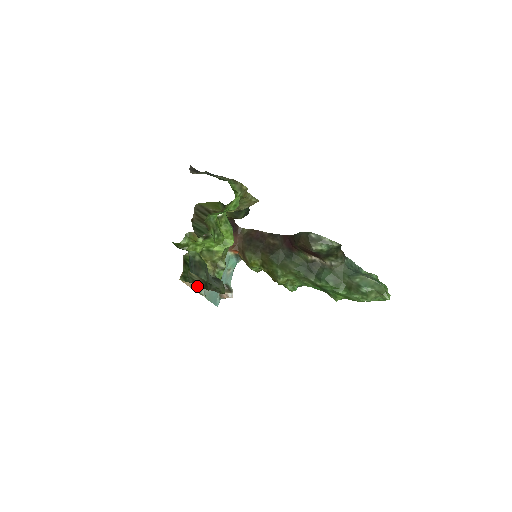
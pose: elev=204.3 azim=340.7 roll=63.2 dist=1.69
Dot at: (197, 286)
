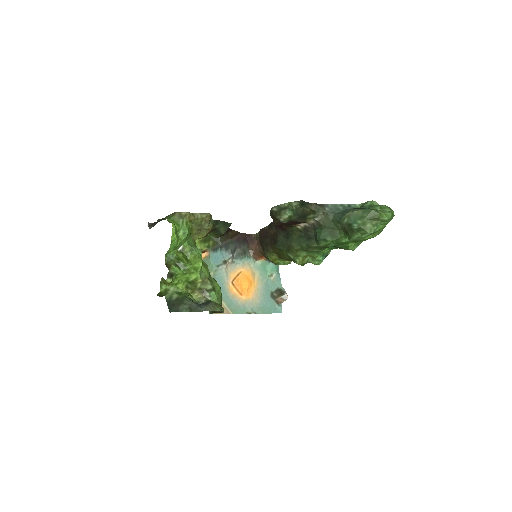
Dot at: (239, 309)
